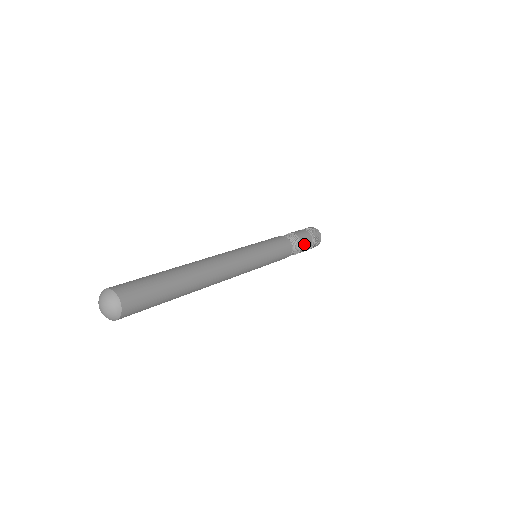
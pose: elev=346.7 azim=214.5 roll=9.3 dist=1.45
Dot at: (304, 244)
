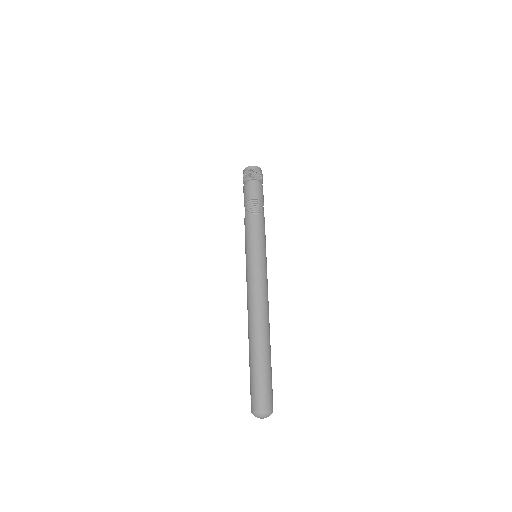
Dot at: (262, 197)
